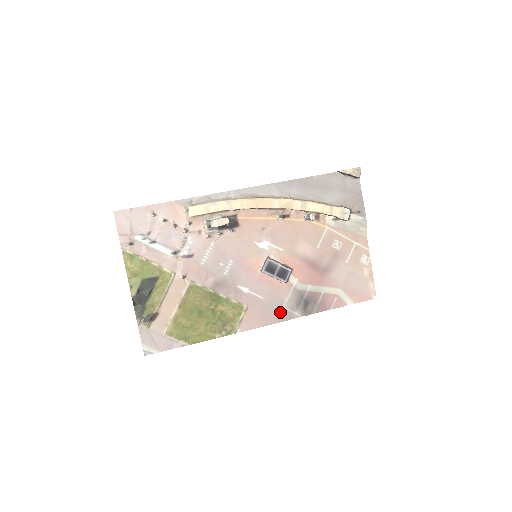
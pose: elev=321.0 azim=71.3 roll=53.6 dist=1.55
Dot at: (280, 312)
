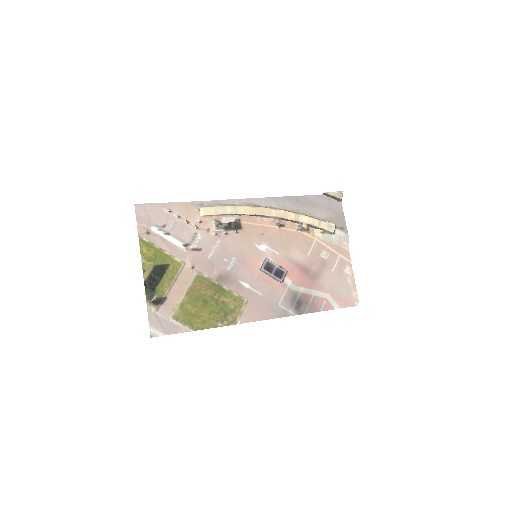
Dot at: (276, 309)
